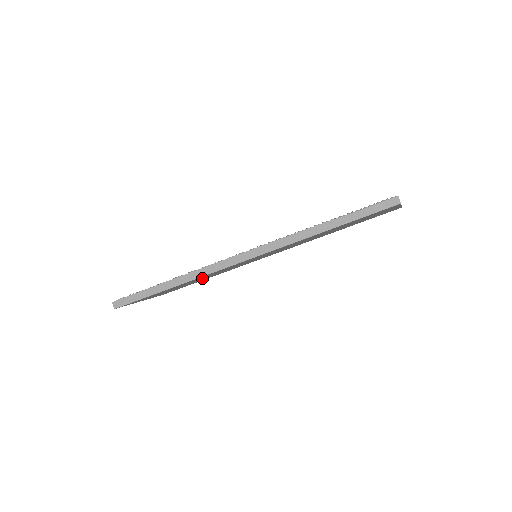
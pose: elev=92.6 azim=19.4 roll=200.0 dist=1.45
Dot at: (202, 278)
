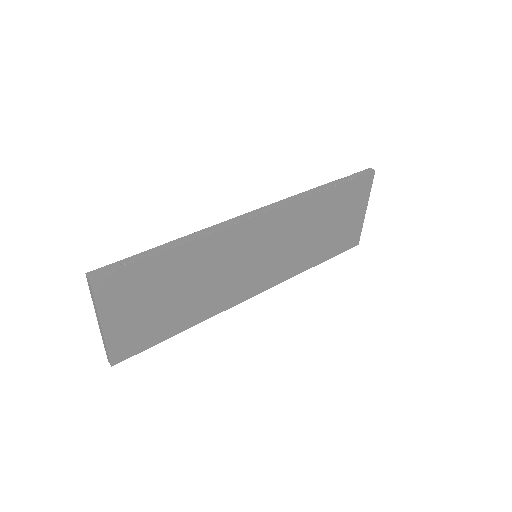
Dot at: (199, 277)
